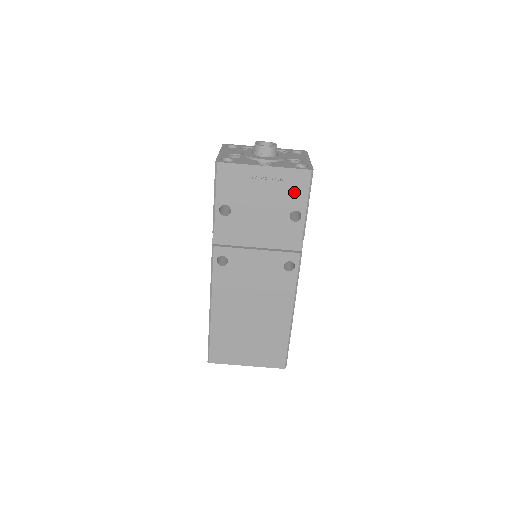
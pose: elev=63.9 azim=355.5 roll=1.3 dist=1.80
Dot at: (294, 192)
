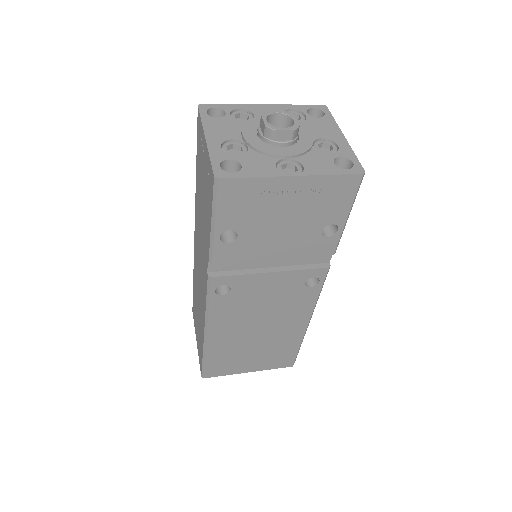
Dot at: (333, 203)
